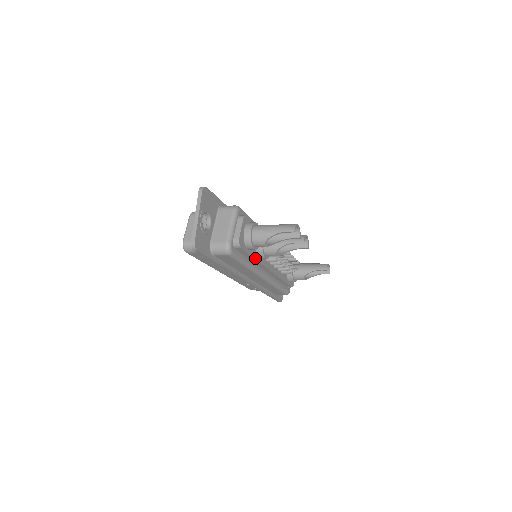
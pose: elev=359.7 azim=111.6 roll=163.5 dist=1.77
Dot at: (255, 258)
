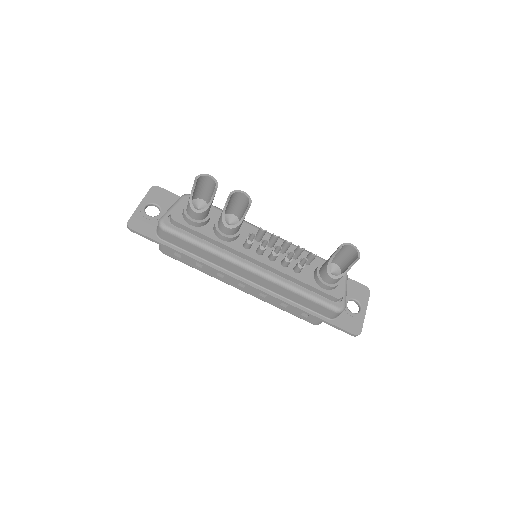
Dot at: (211, 238)
